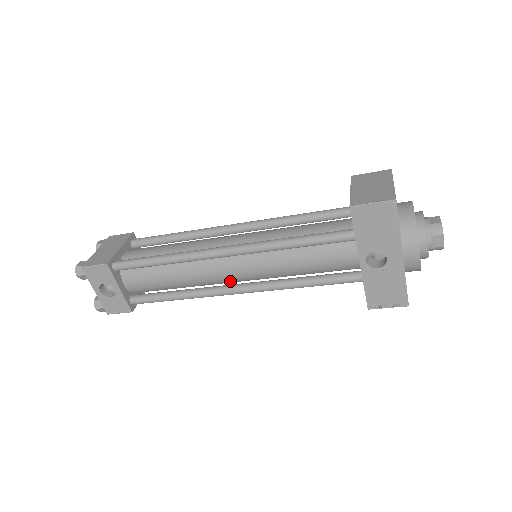
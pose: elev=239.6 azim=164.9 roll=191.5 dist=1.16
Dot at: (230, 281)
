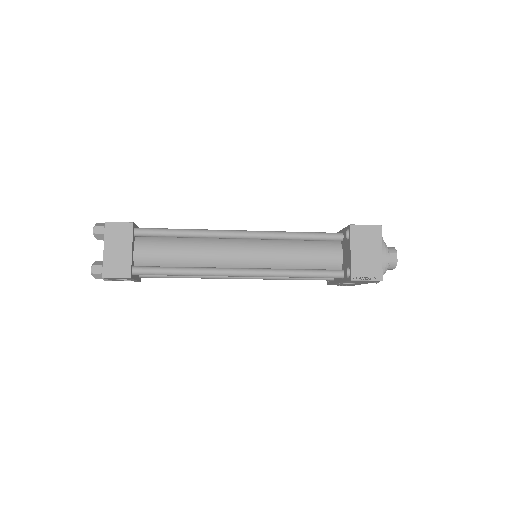
Dot at: occluded
